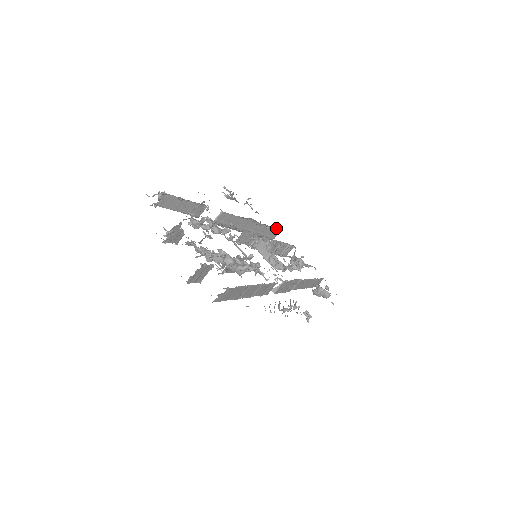
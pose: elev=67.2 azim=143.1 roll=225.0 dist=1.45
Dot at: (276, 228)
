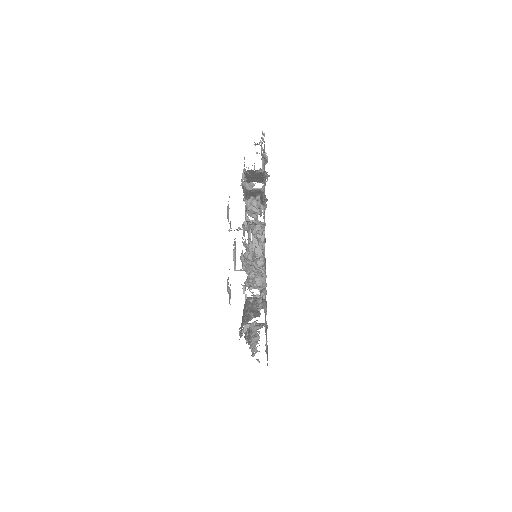
Dot at: occluded
